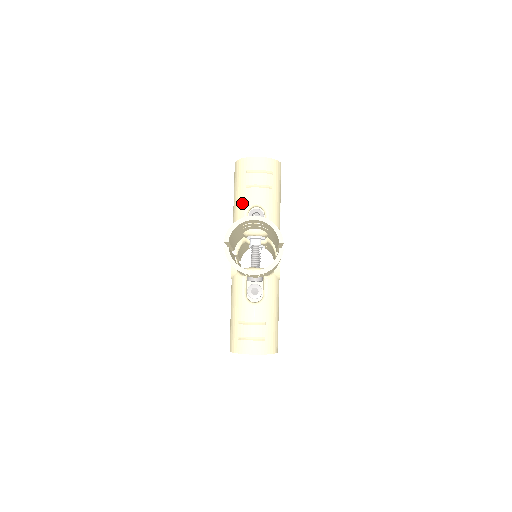
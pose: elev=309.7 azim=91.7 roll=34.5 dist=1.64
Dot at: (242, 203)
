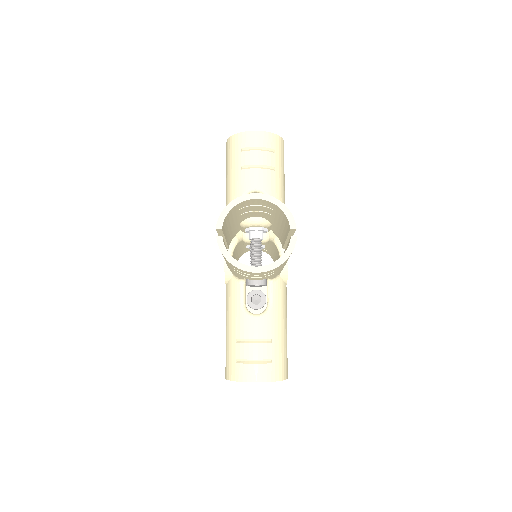
Dot at: (237, 189)
